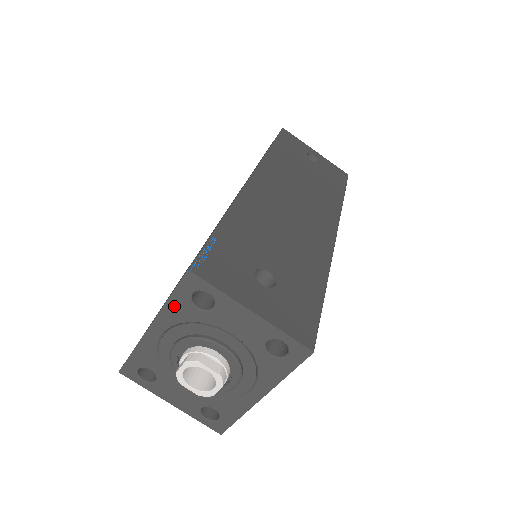
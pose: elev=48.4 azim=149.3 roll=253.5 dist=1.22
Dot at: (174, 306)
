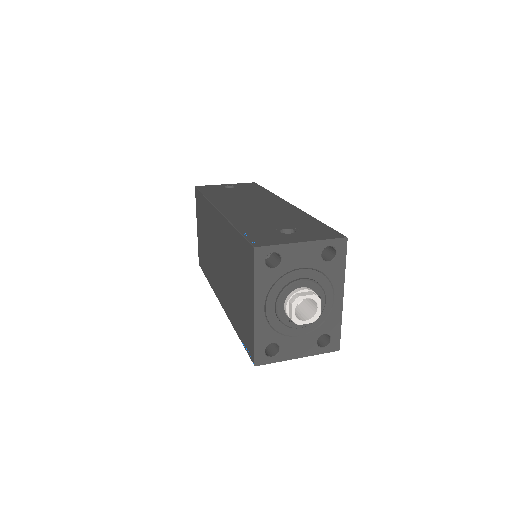
Dot at: (260, 280)
